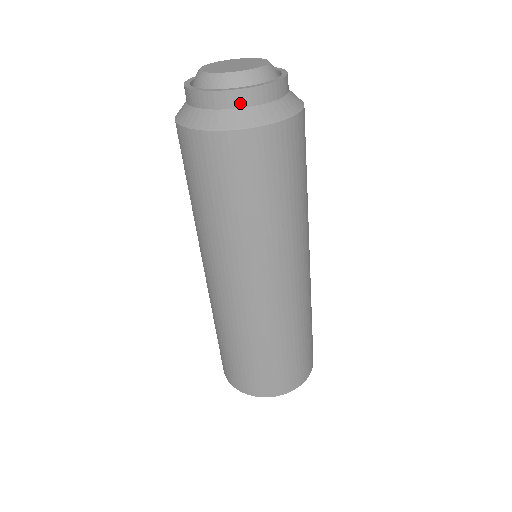
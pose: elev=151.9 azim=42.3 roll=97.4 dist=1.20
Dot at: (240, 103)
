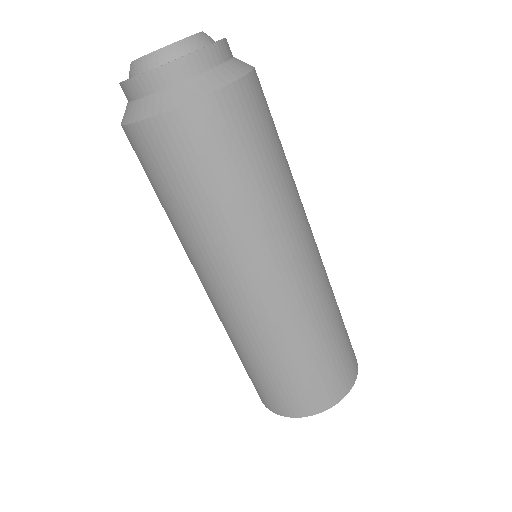
Dot at: (204, 66)
